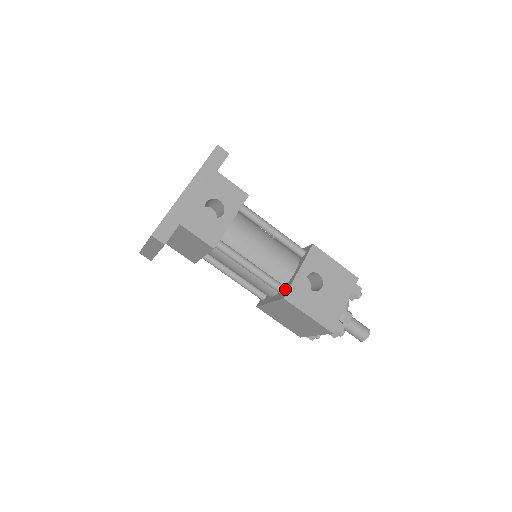
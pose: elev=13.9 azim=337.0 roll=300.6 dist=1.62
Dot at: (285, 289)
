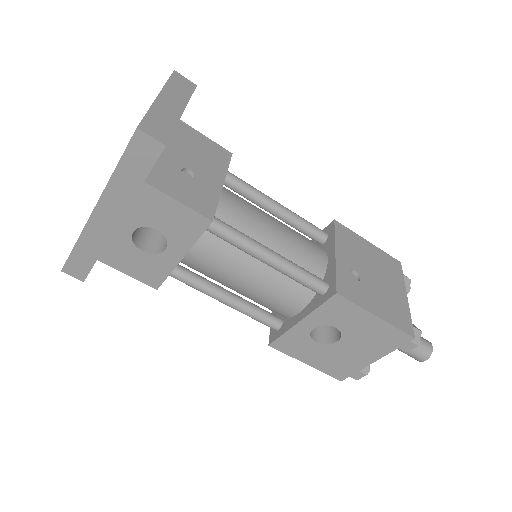
Dot at: (278, 329)
